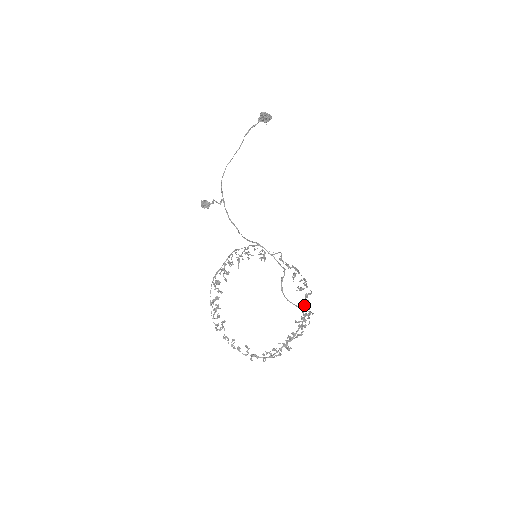
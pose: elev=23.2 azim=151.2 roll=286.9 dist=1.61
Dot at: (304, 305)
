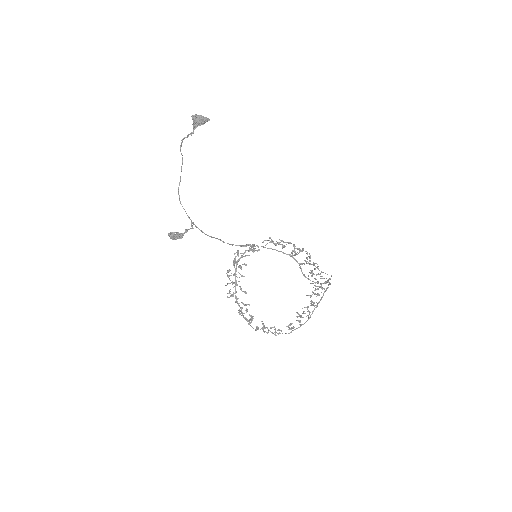
Dot at: occluded
